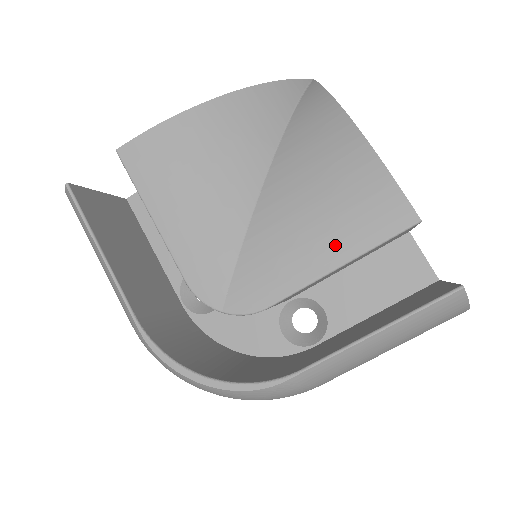
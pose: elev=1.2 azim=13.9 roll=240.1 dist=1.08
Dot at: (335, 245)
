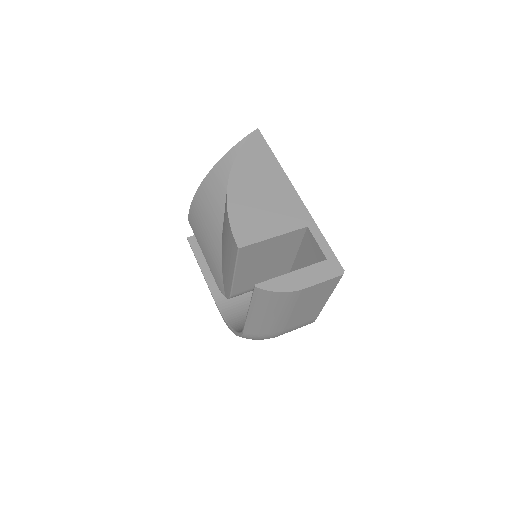
Dot at: (230, 263)
